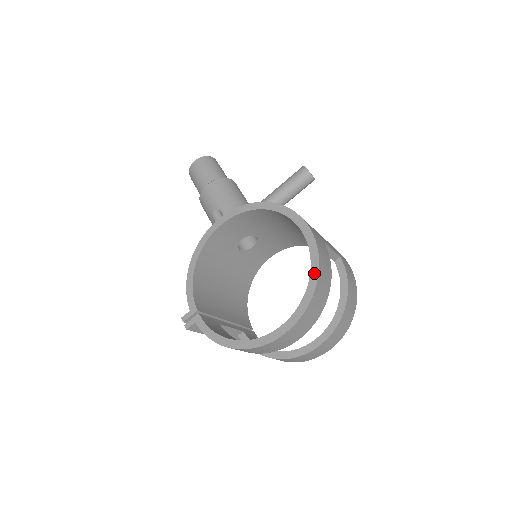
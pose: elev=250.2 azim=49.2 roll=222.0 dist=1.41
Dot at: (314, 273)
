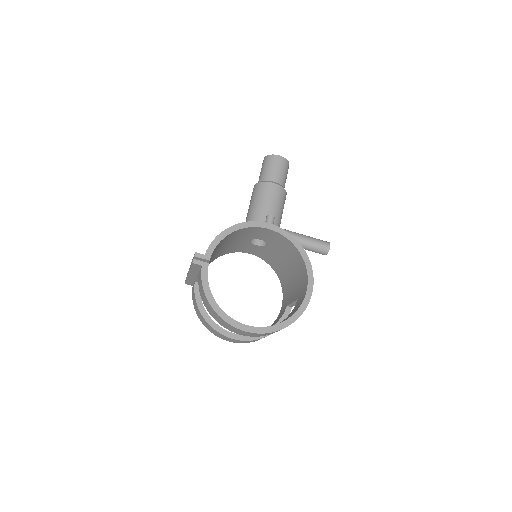
Dot at: (292, 319)
